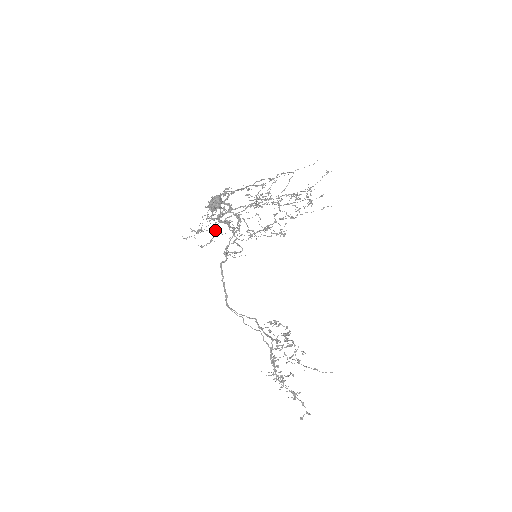
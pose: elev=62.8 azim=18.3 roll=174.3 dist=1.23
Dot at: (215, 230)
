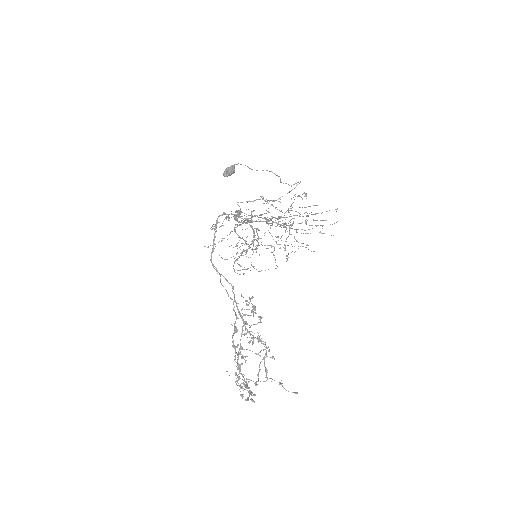
Dot at: (227, 216)
